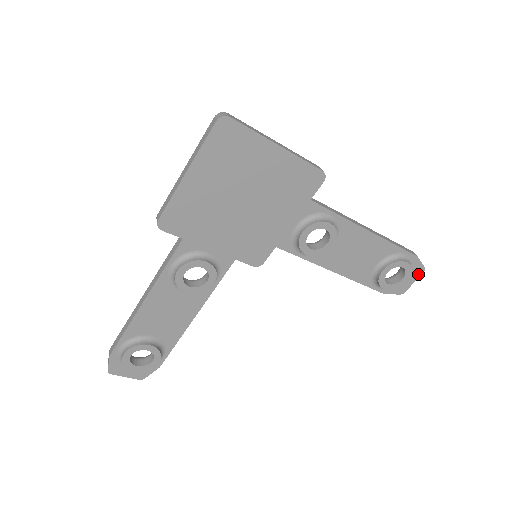
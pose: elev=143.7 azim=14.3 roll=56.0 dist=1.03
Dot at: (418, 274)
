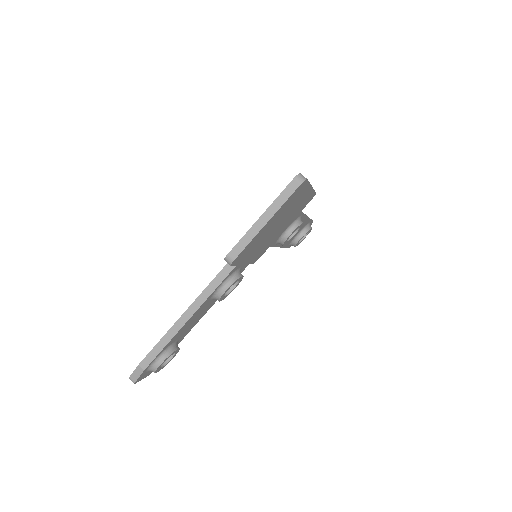
Dot at: occluded
